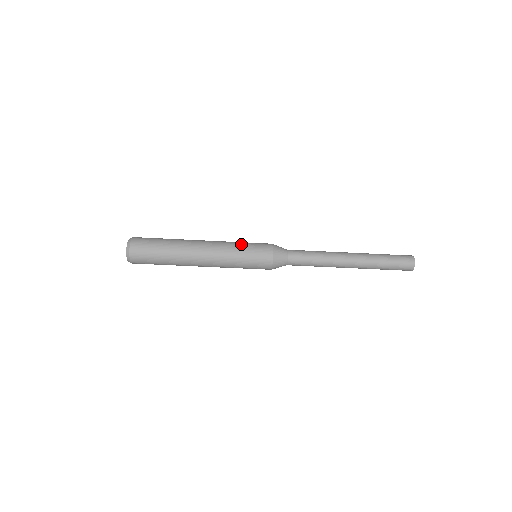
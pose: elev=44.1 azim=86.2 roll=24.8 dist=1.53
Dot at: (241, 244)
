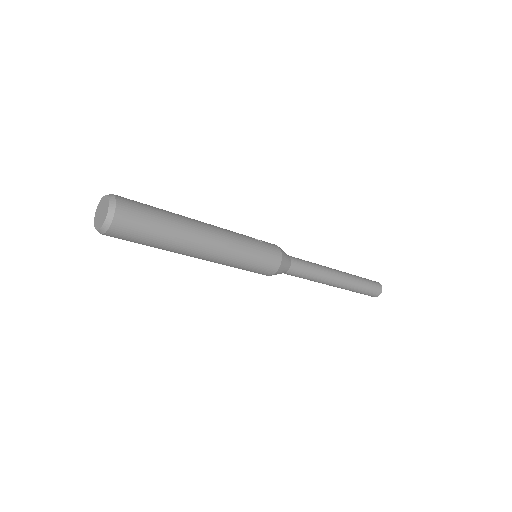
Dot at: (252, 247)
